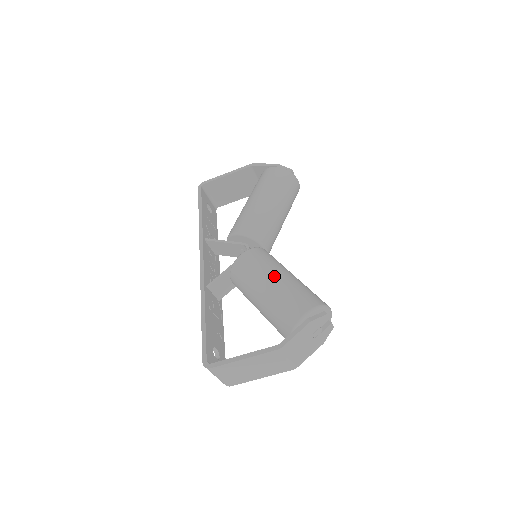
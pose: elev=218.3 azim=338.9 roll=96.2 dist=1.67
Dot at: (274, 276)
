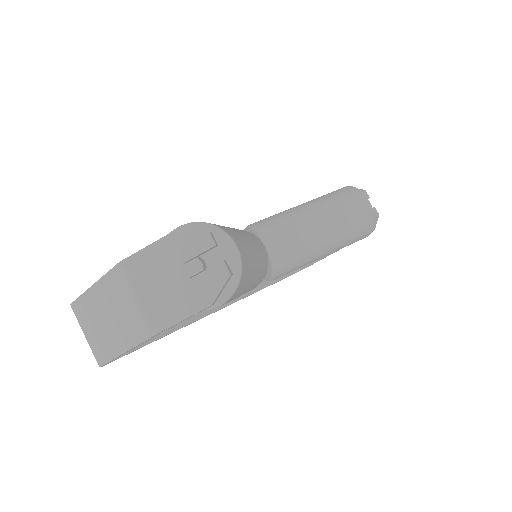
Dot at: occluded
